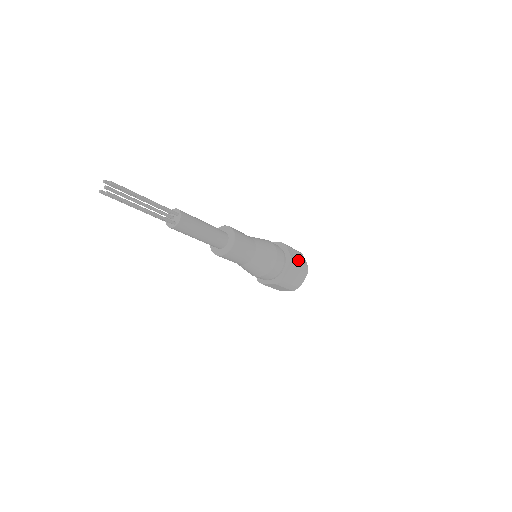
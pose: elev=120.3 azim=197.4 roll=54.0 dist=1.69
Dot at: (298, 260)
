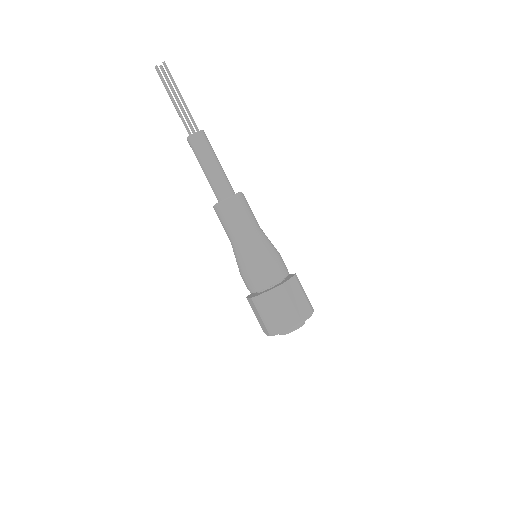
Dot at: (294, 299)
